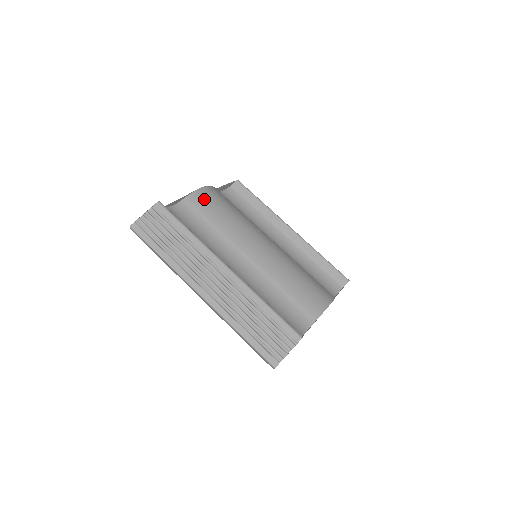
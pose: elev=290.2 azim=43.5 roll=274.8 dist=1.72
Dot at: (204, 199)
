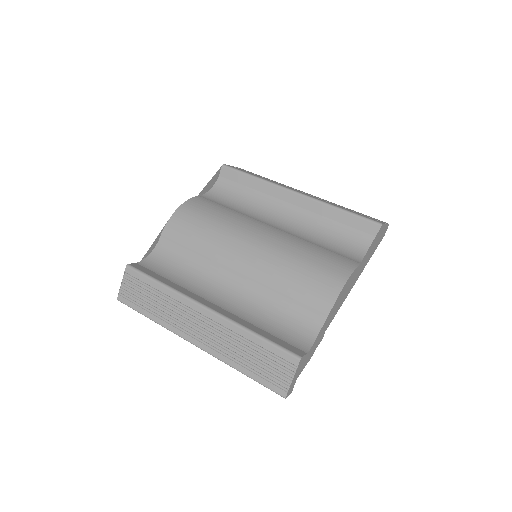
Dot at: (178, 226)
